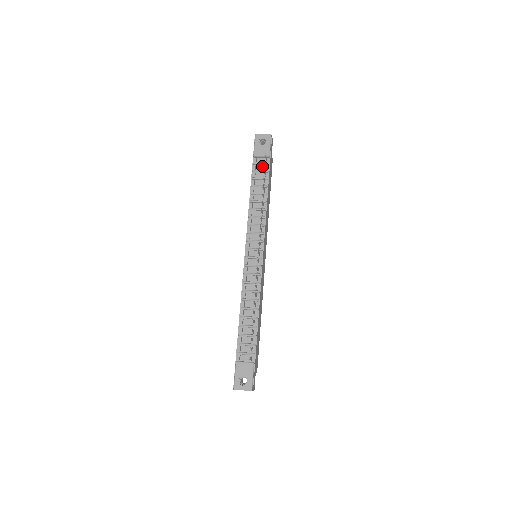
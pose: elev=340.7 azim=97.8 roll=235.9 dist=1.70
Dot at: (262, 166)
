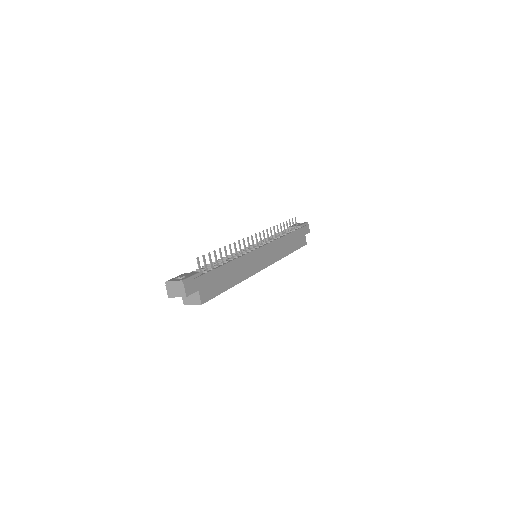
Dot at: occluded
